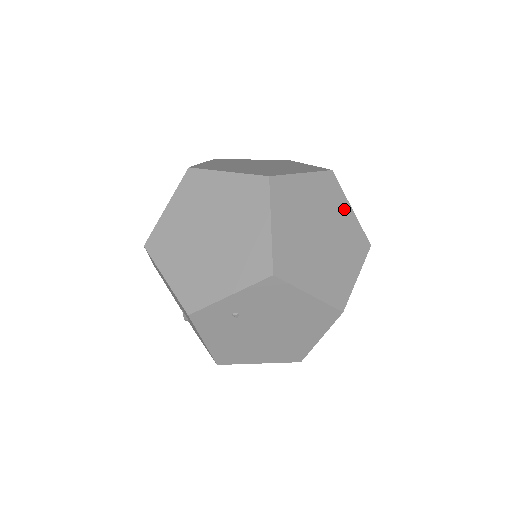
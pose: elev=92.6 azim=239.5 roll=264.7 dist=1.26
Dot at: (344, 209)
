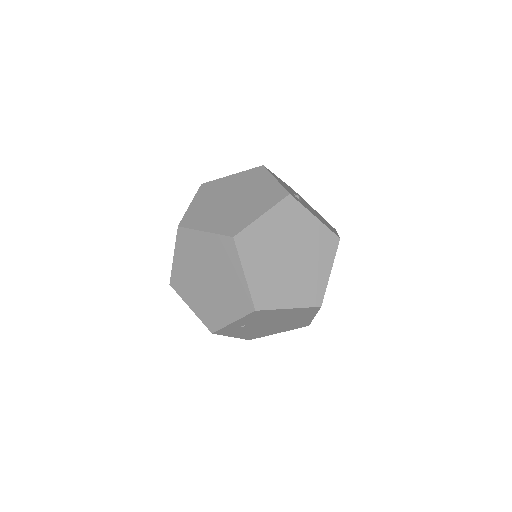
Dot at: (308, 222)
